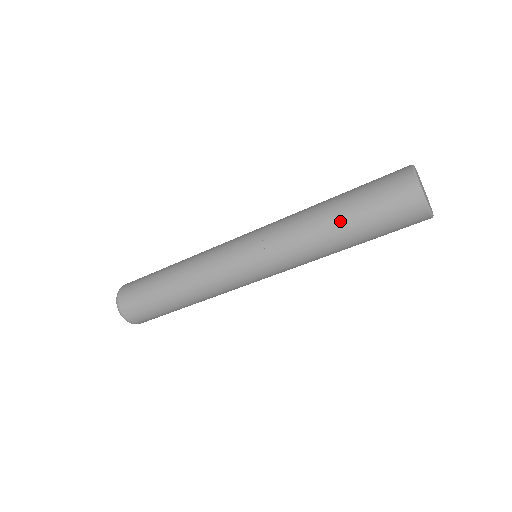
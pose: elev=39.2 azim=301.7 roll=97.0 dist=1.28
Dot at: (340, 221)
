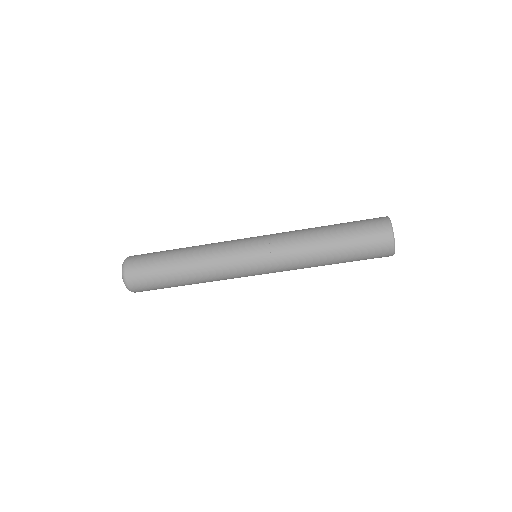
Dot at: (334, 252)
